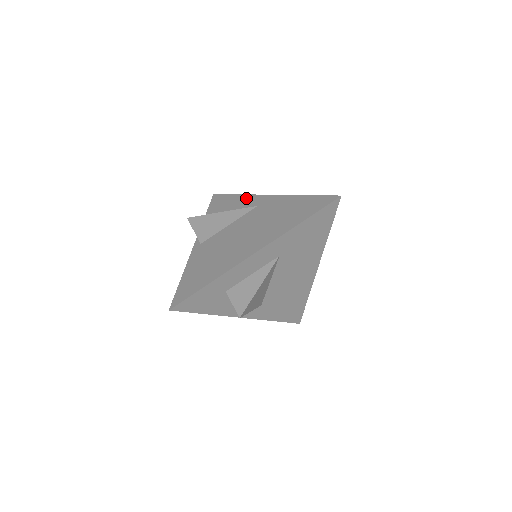
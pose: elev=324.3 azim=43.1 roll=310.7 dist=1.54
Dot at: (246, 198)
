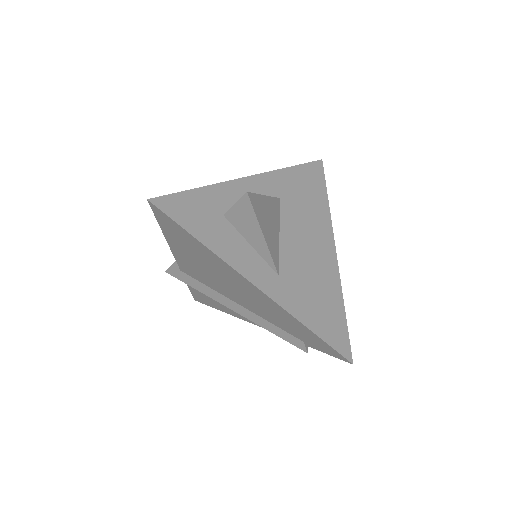
Dot at: occluded
